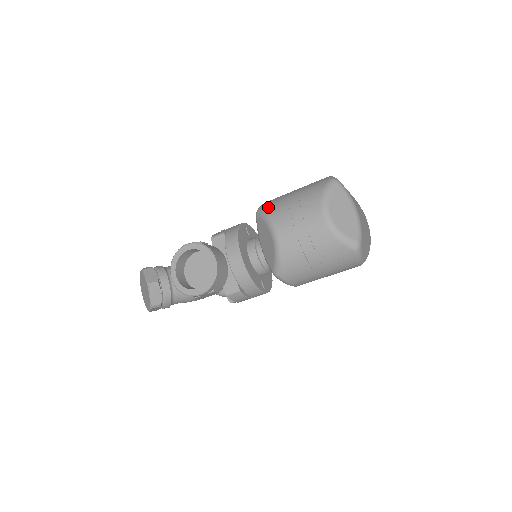
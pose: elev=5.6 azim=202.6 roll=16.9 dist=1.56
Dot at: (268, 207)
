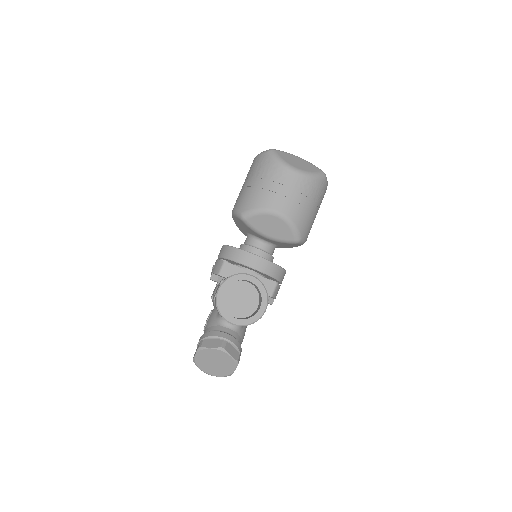
Dot at: (249, 205)
